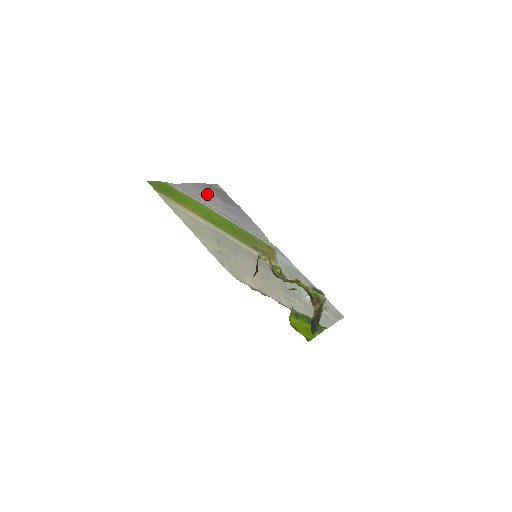
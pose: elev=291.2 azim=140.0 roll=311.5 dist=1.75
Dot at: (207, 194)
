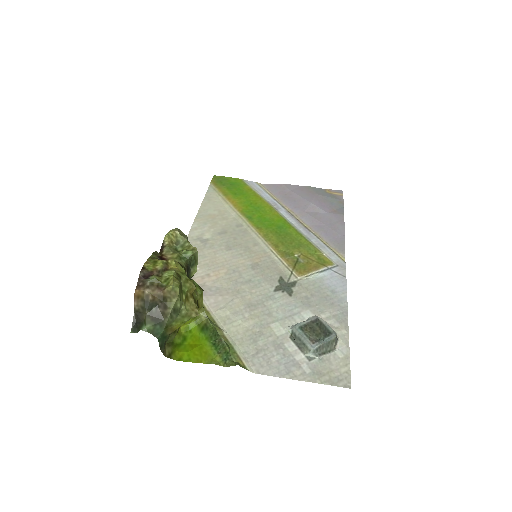
Dot at: (297, 195)
